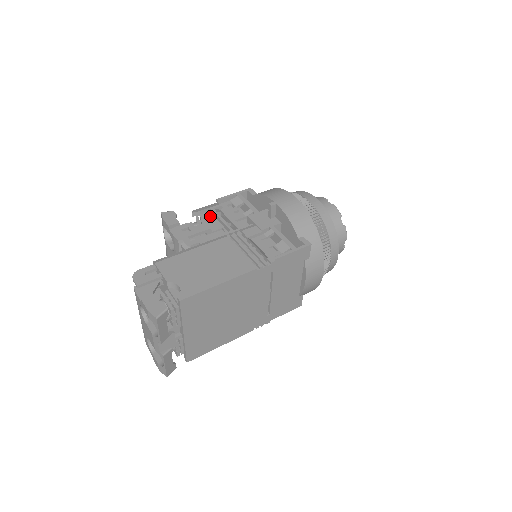
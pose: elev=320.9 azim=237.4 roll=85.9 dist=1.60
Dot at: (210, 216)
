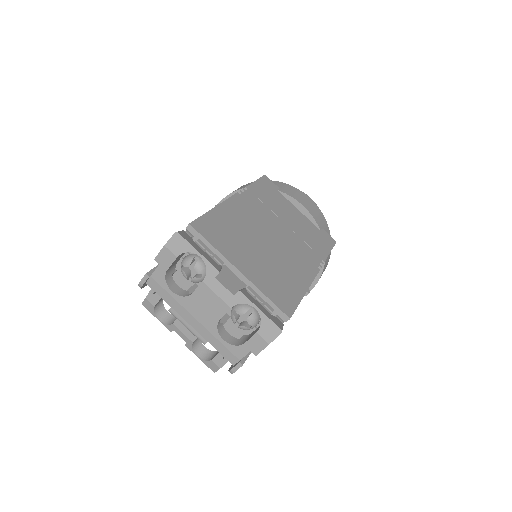
Dot at: occluded
